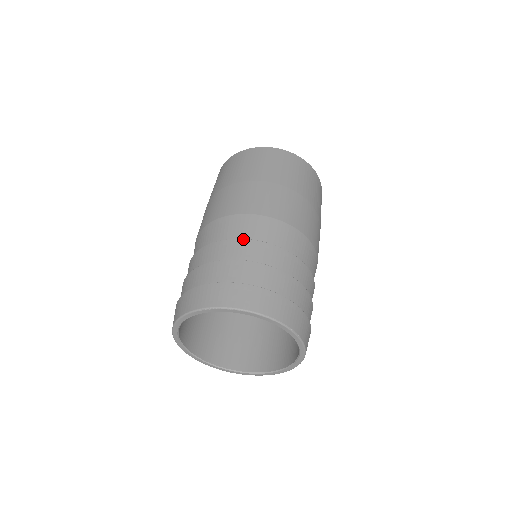
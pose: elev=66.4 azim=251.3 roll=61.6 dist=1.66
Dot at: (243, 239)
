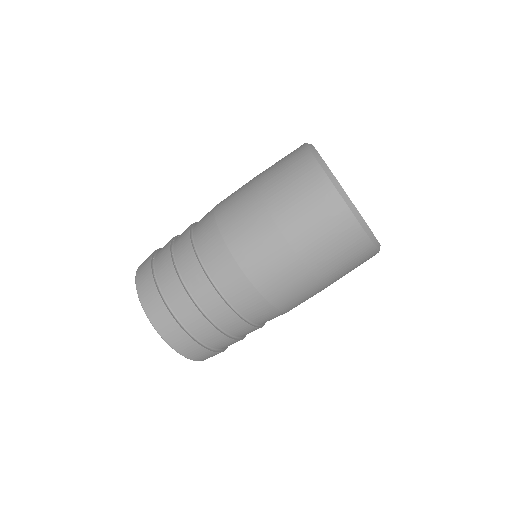
Dot at: (244, 322)
